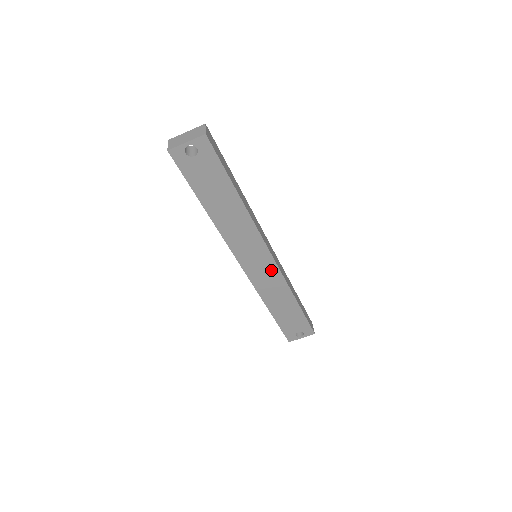
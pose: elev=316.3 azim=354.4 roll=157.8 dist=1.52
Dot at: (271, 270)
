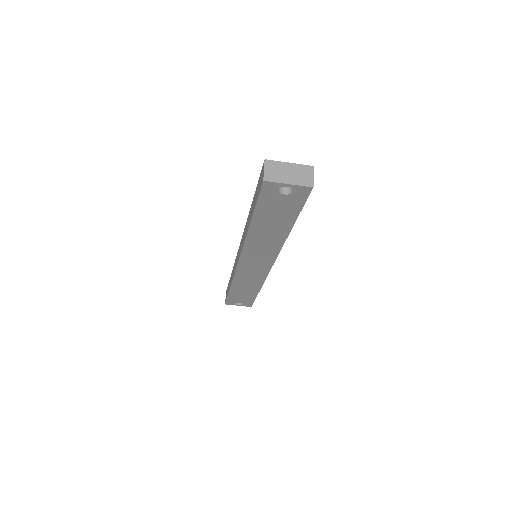
Dot at: (261, 271)
